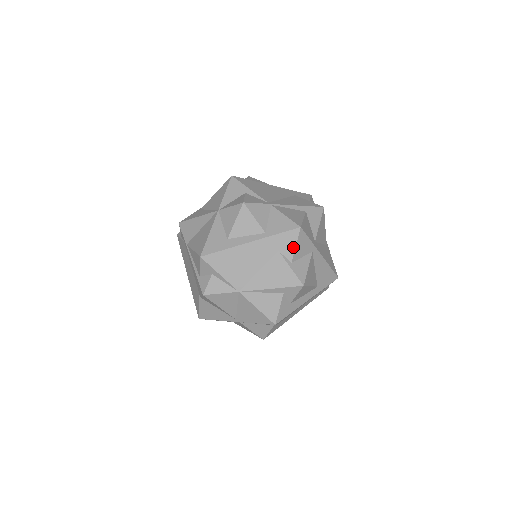
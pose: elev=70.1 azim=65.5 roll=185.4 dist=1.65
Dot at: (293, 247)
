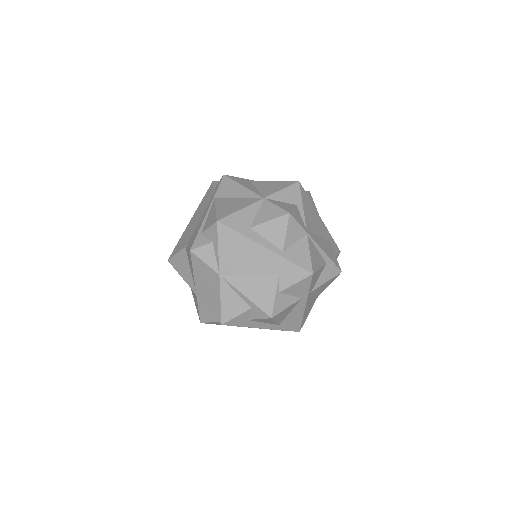
Dot at: (292, 282)
